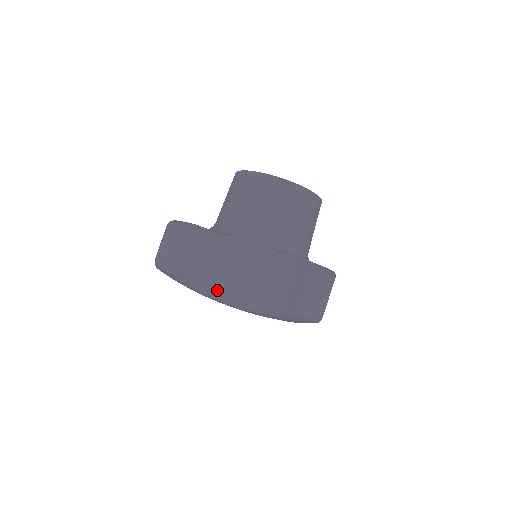
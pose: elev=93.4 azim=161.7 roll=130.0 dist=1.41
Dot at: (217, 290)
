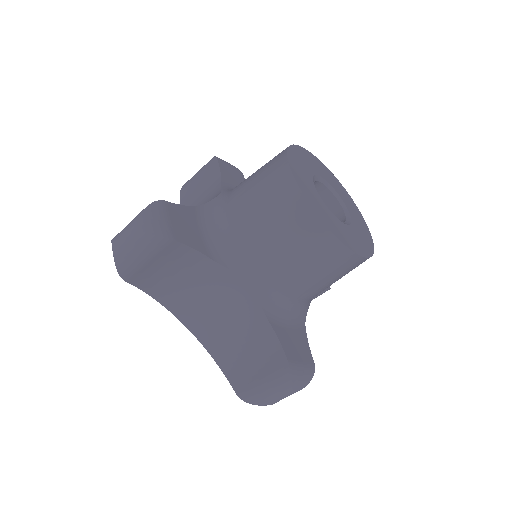
Dot at: (175, 305)
